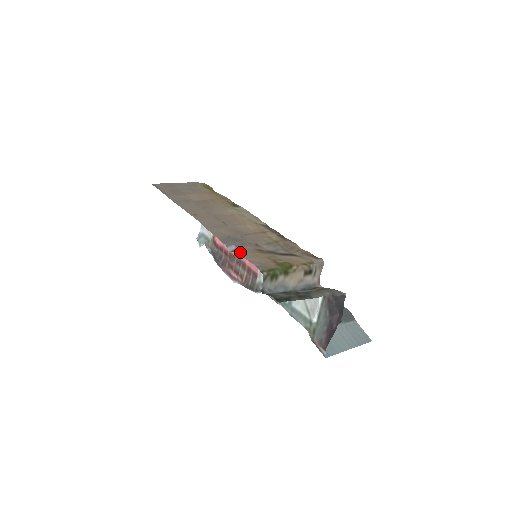
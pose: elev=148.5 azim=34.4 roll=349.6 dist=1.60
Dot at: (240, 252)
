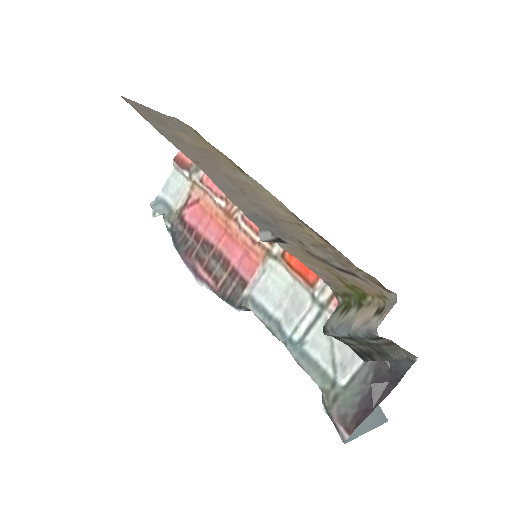
Dot at: (286, 247)
